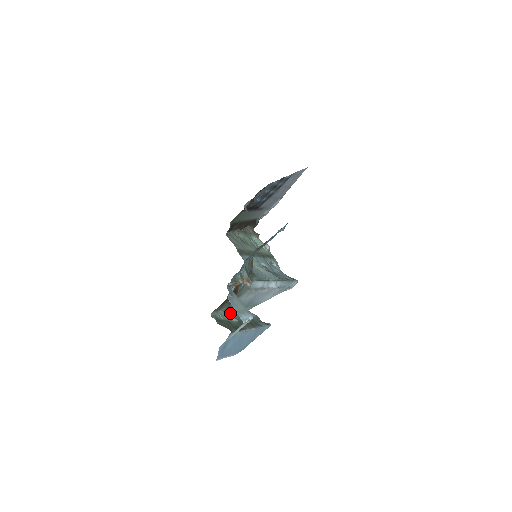
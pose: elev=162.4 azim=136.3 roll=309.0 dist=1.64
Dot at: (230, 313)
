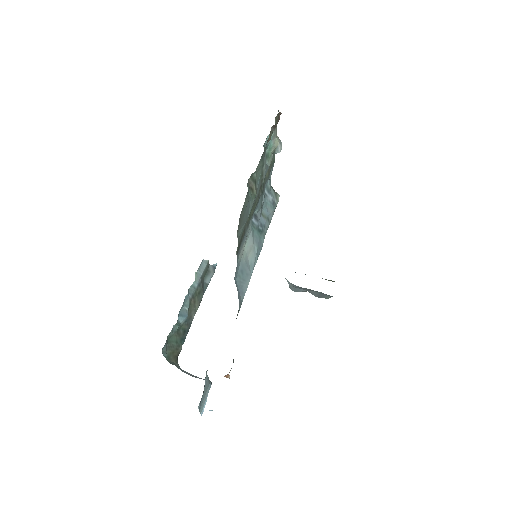
Dot at: (182, 306)
